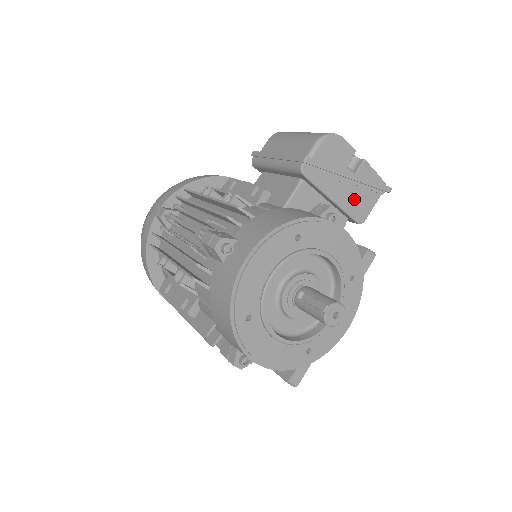
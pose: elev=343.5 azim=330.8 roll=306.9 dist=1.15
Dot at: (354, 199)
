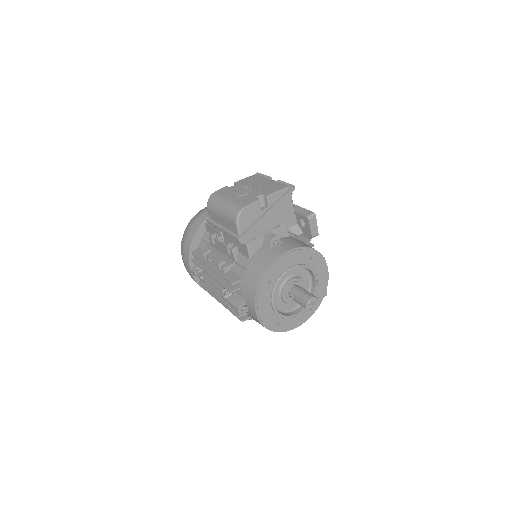
Dot at: (279, 215)
